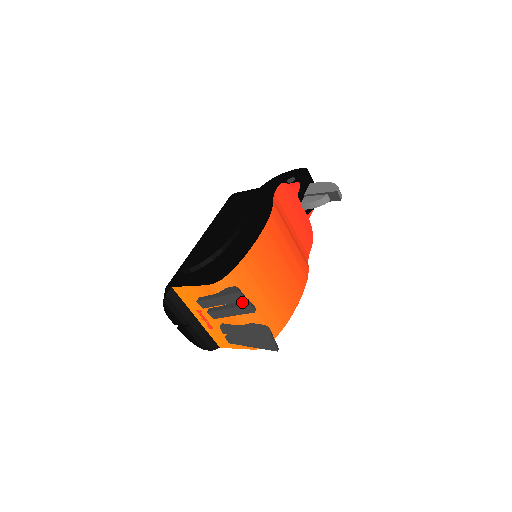
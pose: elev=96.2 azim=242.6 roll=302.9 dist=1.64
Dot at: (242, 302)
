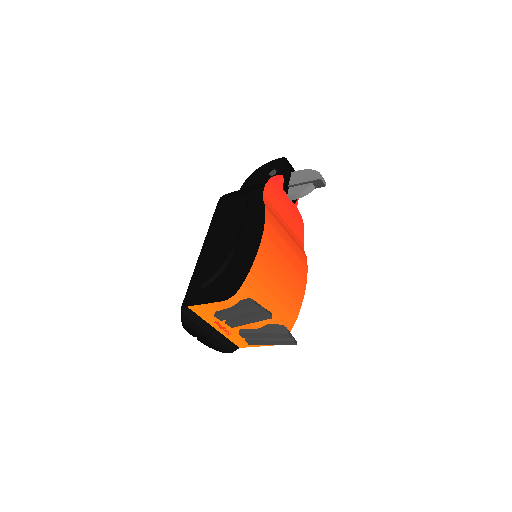
Dot at: (258, 311)
